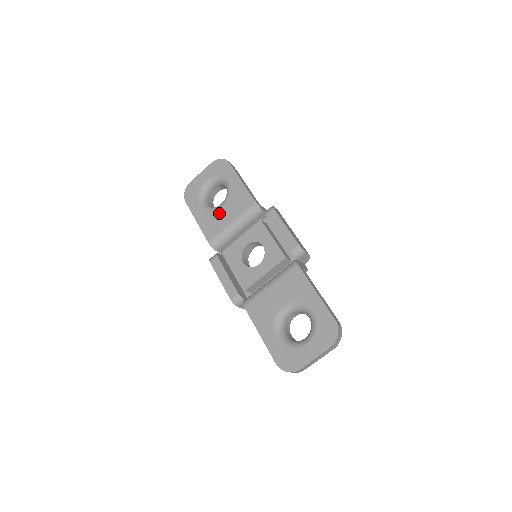
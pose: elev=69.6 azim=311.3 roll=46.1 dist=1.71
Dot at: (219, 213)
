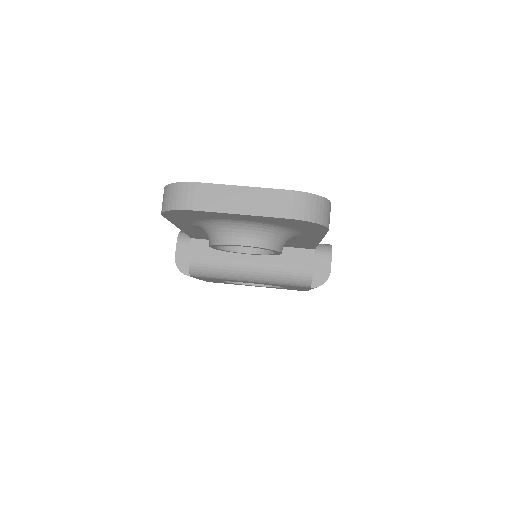
Dot at: occluded
